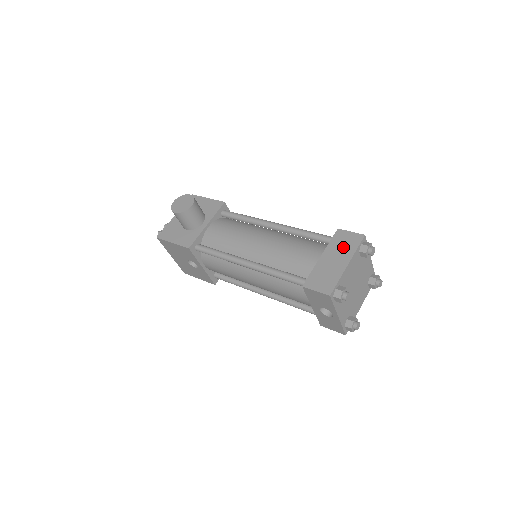
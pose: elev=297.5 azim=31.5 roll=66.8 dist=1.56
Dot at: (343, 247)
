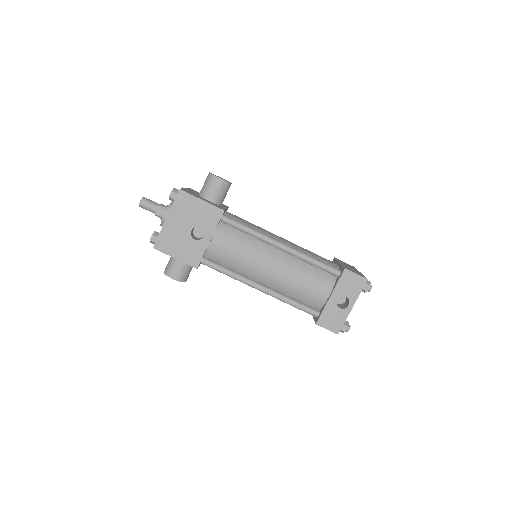
Dot at: (348, 265)
